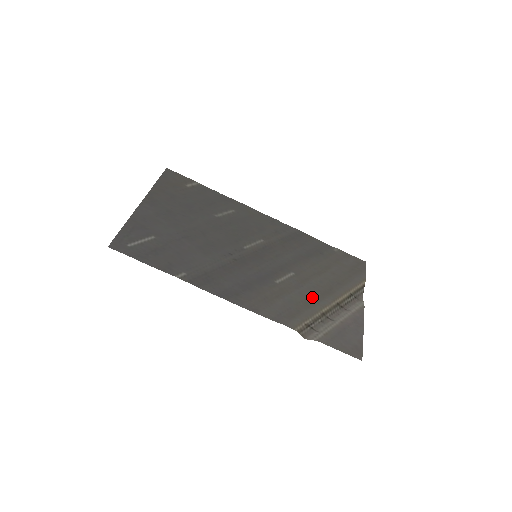
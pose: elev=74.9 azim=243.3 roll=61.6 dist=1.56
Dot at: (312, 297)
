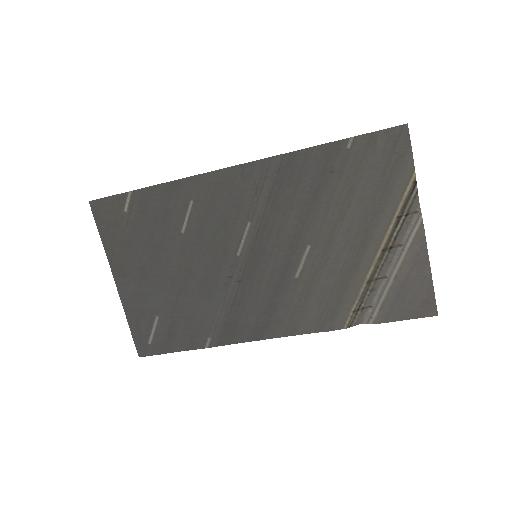
Dot at: (346, 266)
